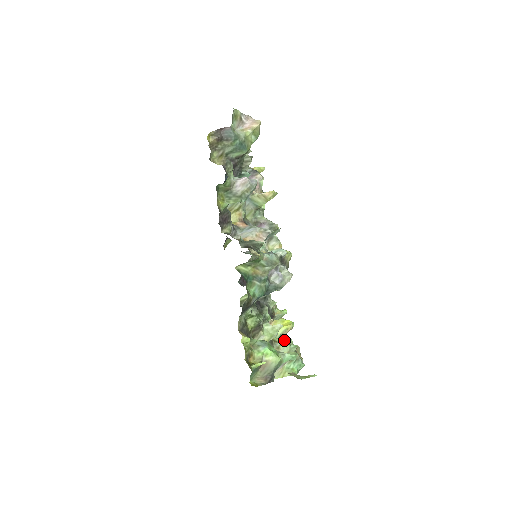
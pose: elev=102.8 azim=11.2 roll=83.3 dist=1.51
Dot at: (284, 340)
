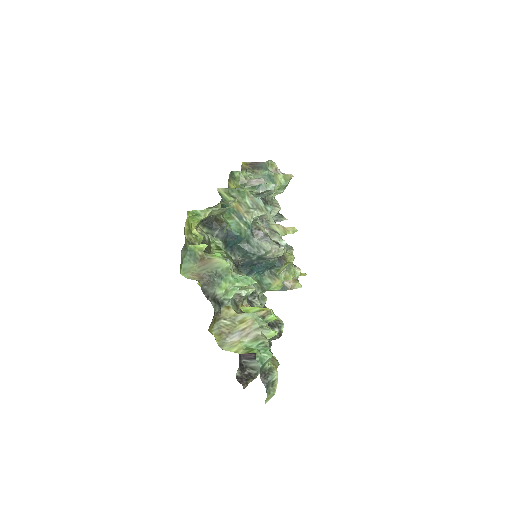
Dot at: occluded
